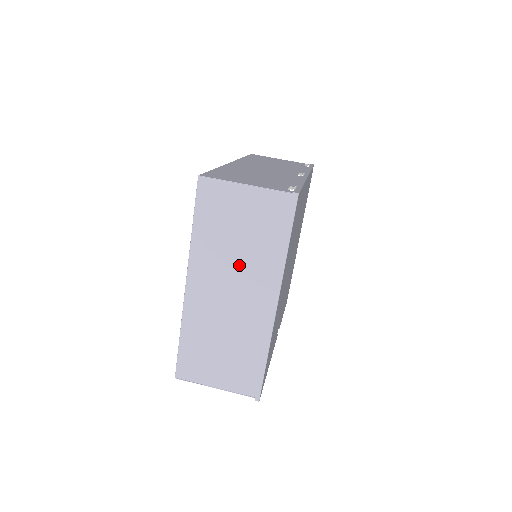
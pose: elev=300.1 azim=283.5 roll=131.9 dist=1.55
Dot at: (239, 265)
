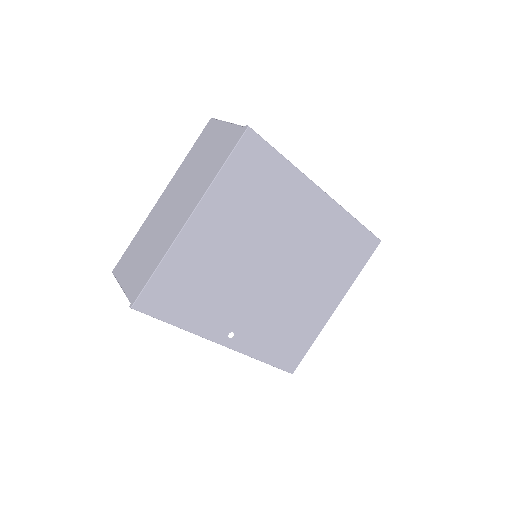
Dot at: (192, 182)
